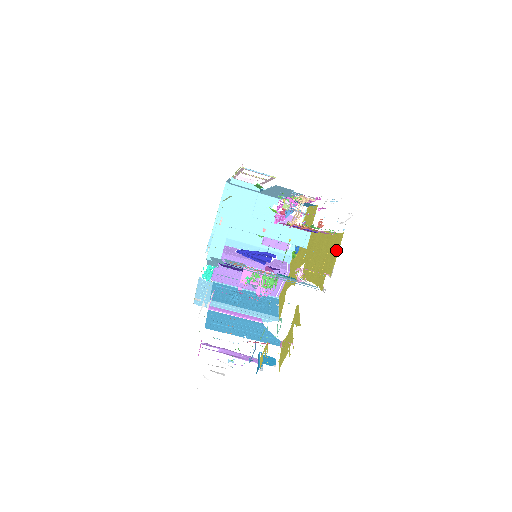
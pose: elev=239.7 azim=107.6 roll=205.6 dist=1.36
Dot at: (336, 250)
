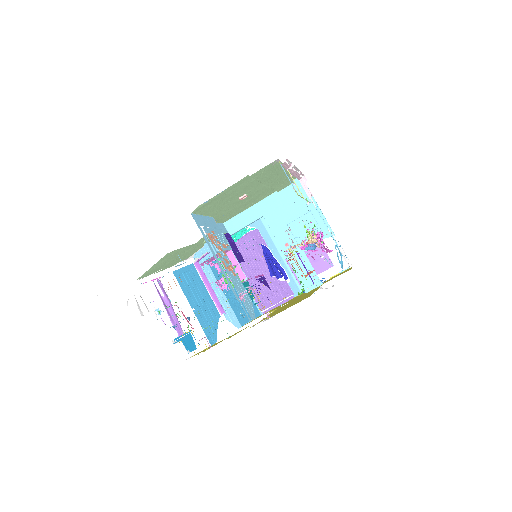
Dot at: (293, 304)
